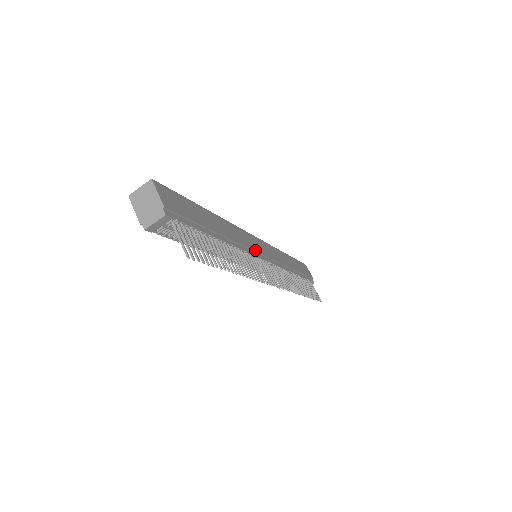
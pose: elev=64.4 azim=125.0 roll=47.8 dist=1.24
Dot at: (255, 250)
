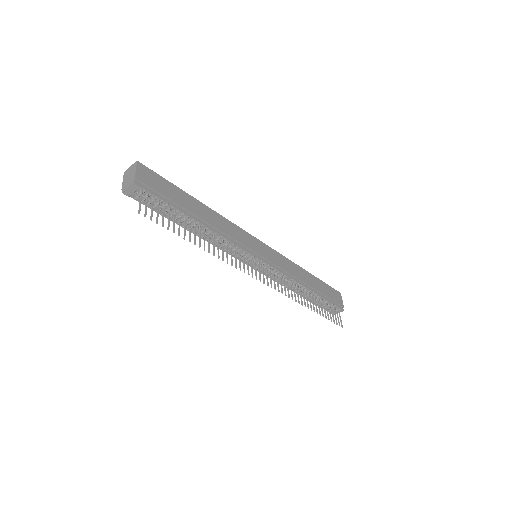
Dot at: (247, 246)
